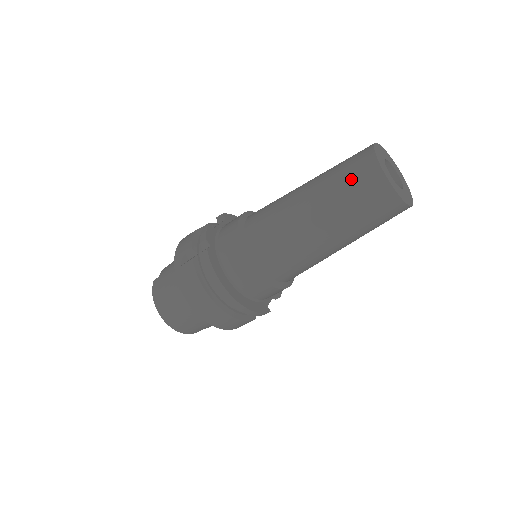
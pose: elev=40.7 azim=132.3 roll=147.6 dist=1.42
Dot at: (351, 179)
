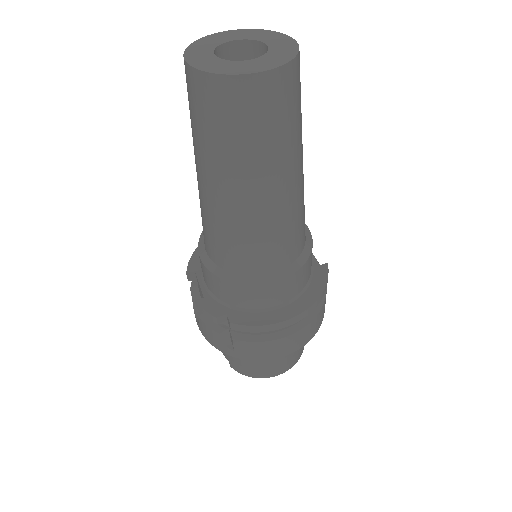
Dot at: (227, 123)
